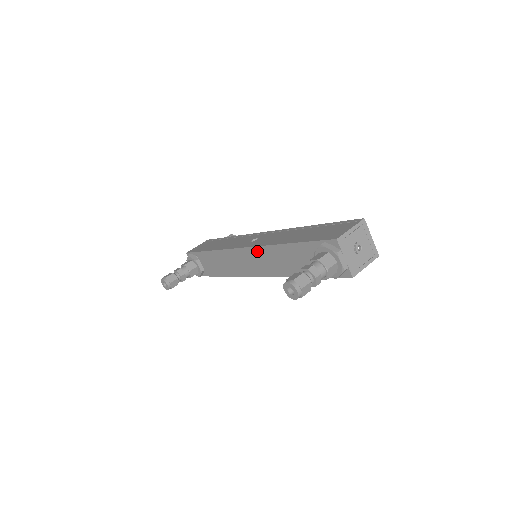
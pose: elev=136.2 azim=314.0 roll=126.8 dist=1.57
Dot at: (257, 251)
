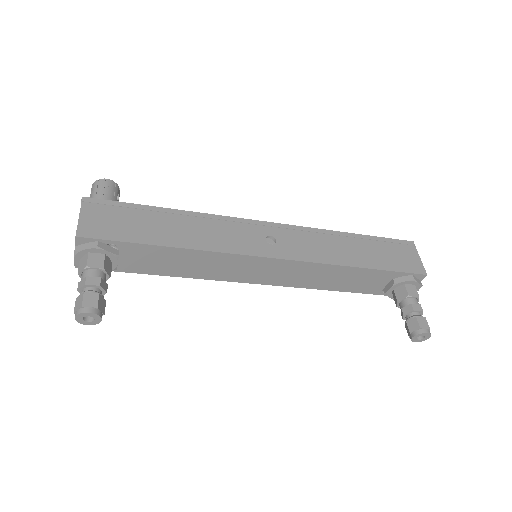
Dot at: (300, 265)
